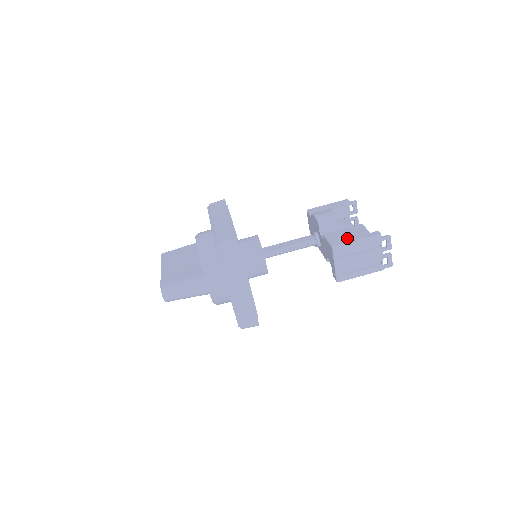
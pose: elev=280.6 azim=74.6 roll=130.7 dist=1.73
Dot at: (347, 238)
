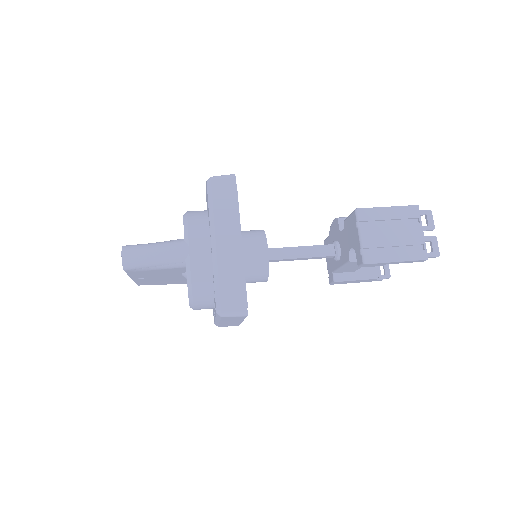
Dot at: occluded
